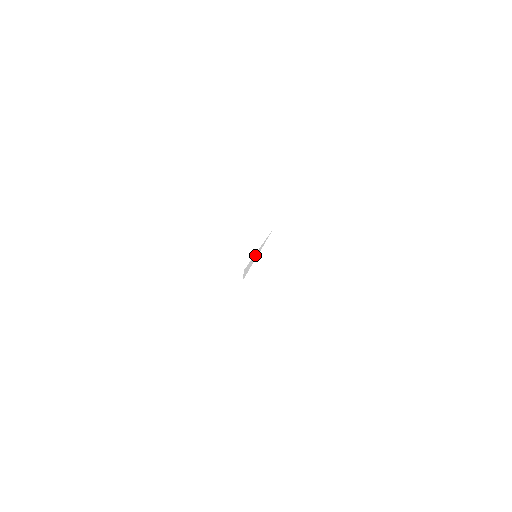
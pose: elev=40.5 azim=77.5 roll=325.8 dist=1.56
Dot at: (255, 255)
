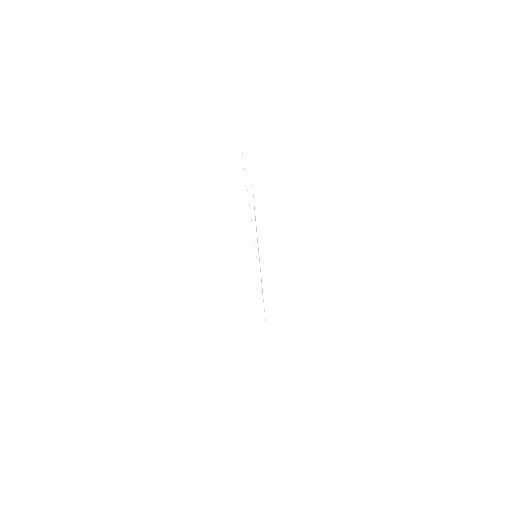
Dot at: occluded
